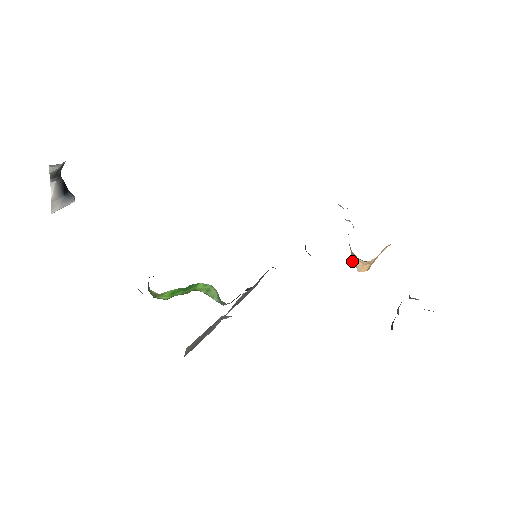
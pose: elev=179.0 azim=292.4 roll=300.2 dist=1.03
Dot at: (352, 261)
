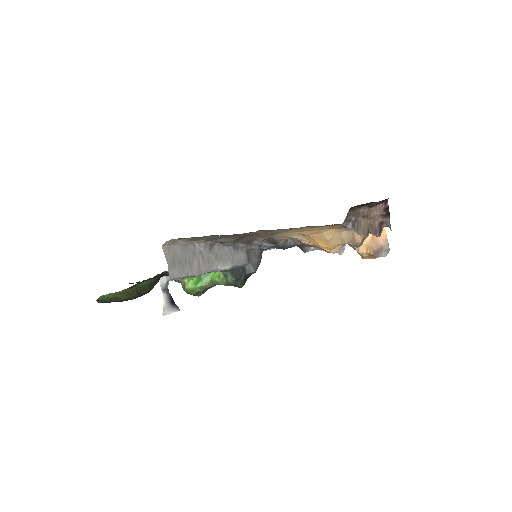
Dot at: (361, 257)
